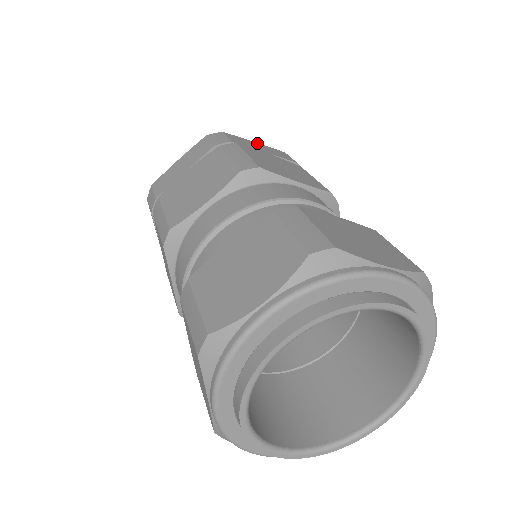
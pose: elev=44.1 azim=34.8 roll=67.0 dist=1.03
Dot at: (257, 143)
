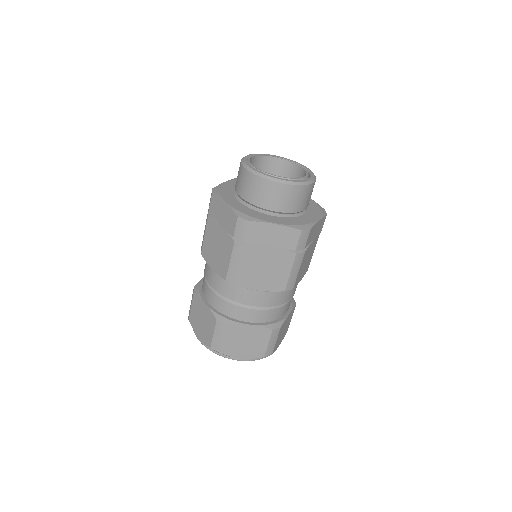
Dot at: (277, 226)
